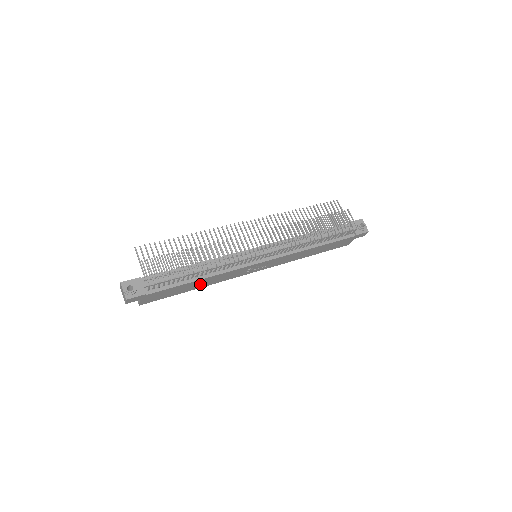
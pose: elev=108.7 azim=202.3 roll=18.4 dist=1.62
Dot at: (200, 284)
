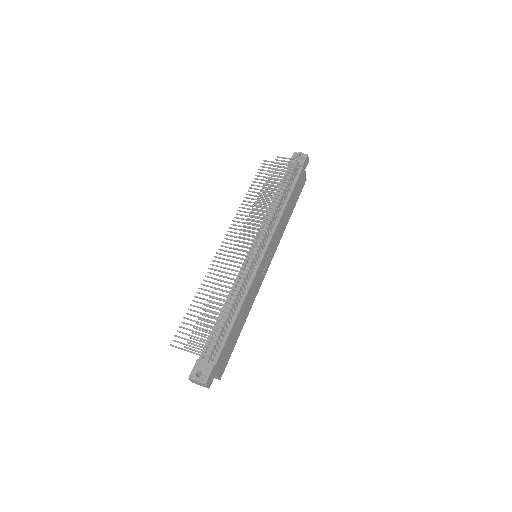
Dot at: (242, 317)
